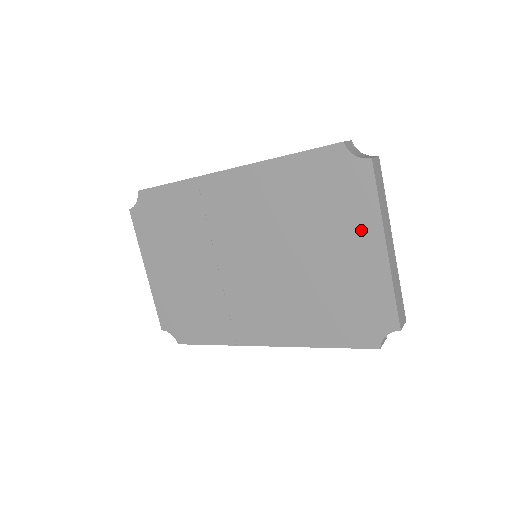
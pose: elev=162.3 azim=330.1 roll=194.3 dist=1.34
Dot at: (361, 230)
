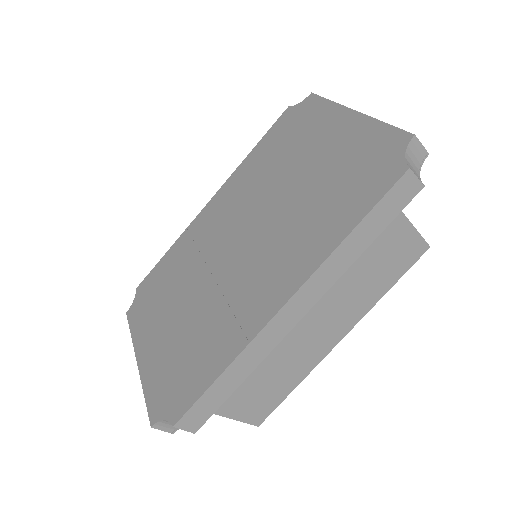
Dot at: (328, 124)
